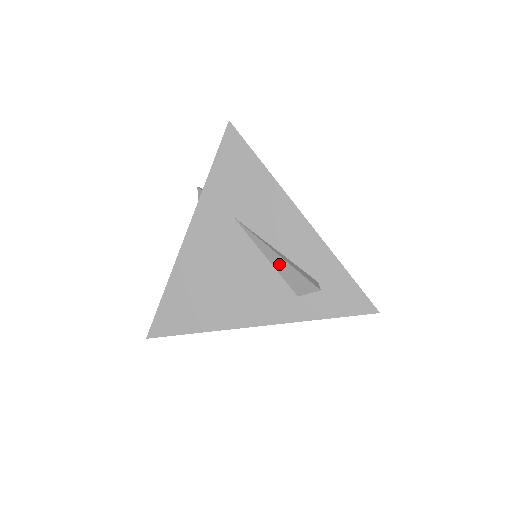
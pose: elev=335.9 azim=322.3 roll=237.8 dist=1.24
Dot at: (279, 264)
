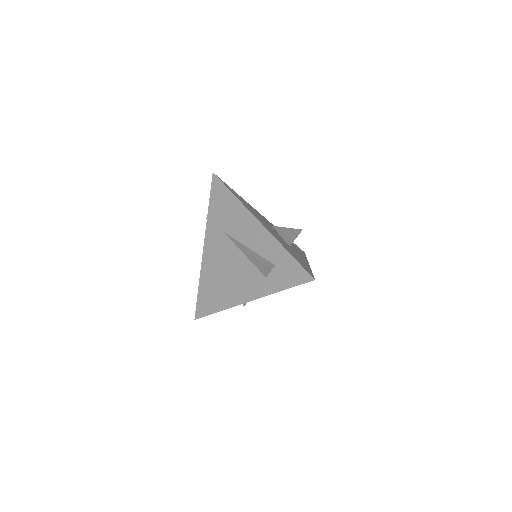
Dot at: (251, 258)
